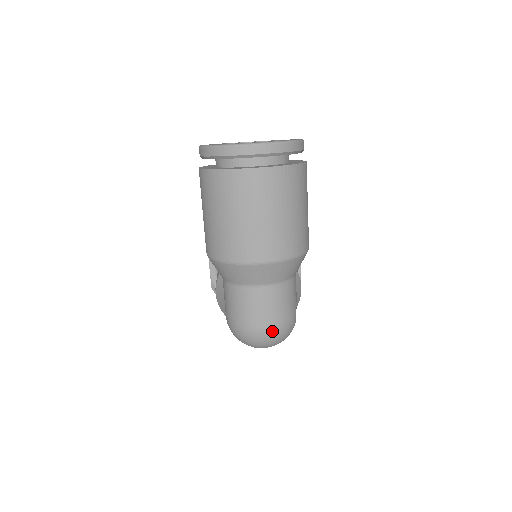
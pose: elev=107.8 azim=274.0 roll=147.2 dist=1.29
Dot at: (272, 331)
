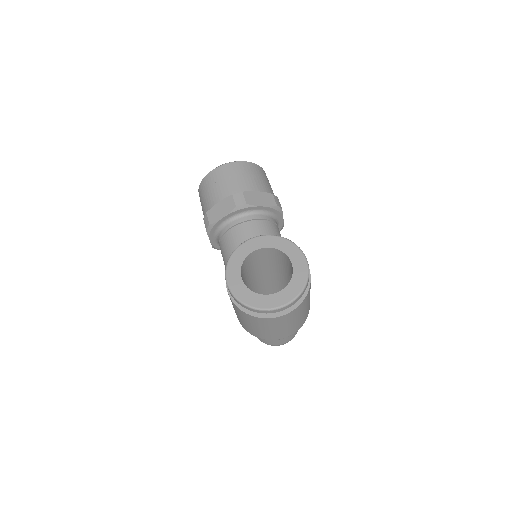
Dot at: (287, 342)
